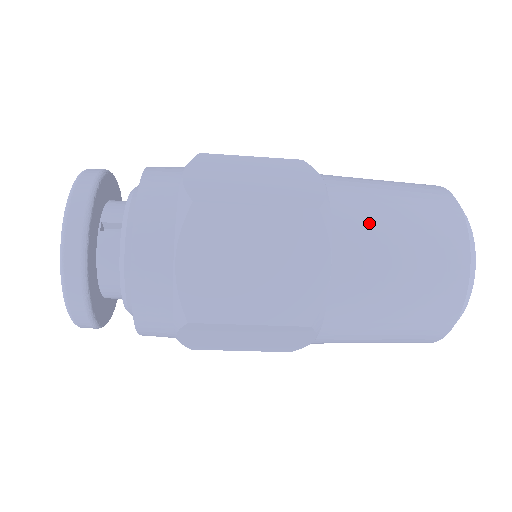
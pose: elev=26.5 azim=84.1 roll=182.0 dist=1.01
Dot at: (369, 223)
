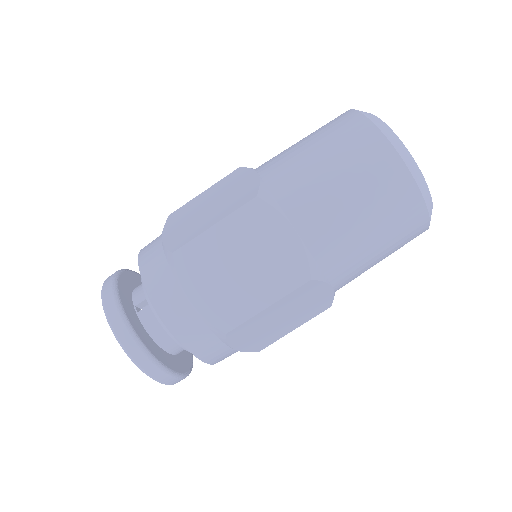
Dot at: (301, 179)
